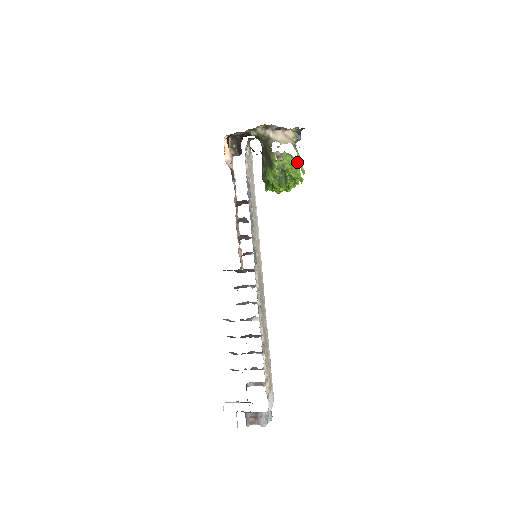
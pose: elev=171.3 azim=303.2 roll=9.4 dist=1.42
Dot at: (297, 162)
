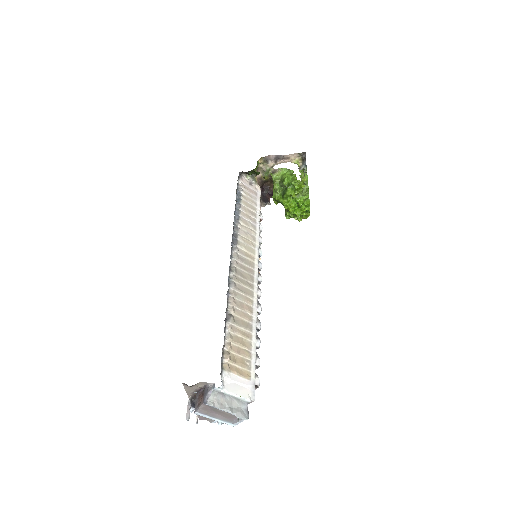
Dot at: occluded
